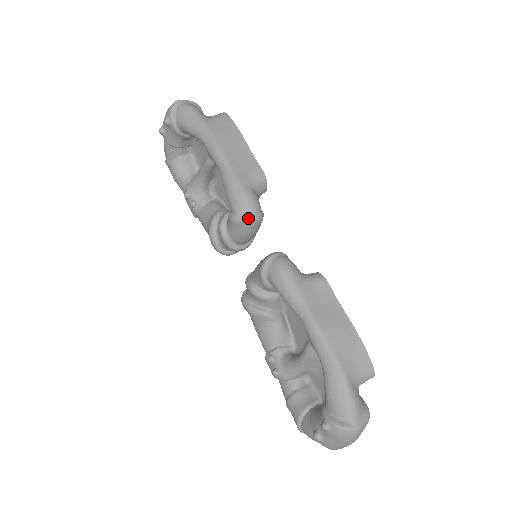
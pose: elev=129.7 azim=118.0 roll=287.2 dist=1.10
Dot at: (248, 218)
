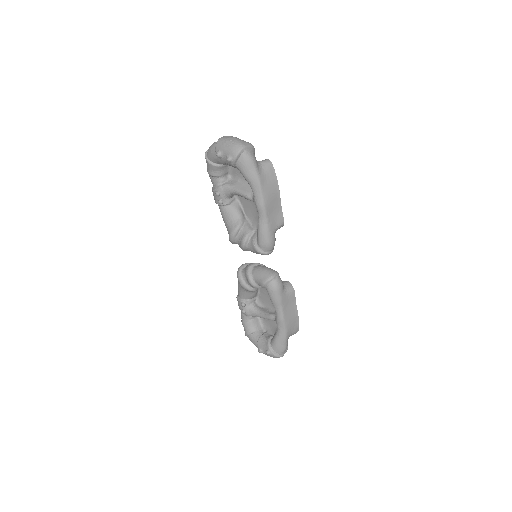
Dot at: (267, 254)
